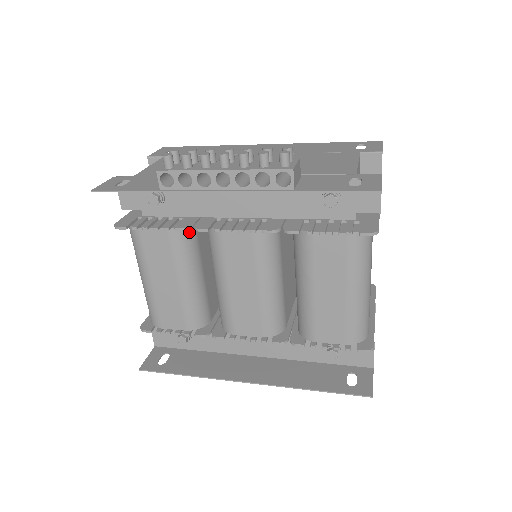
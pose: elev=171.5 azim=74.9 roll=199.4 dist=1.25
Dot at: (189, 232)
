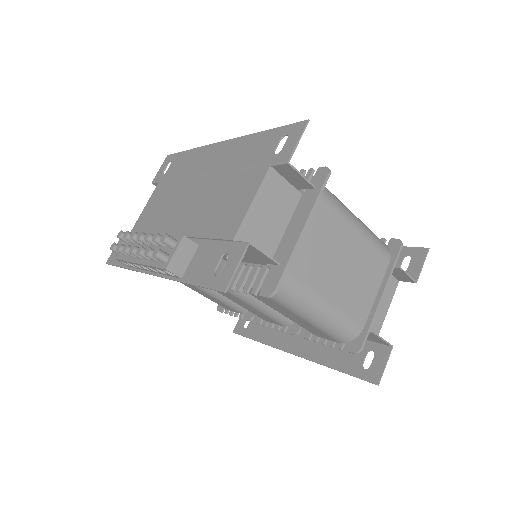
Dot at: occluded
